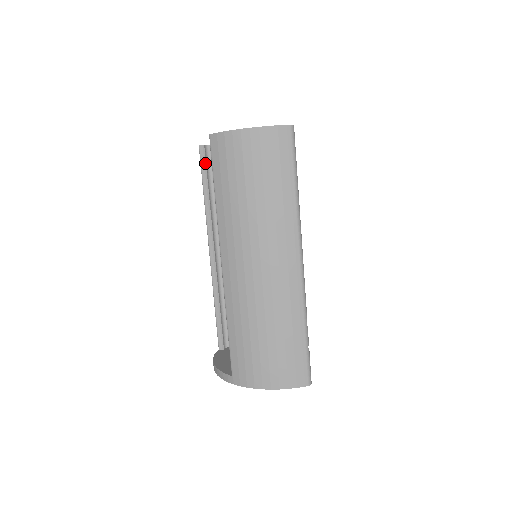
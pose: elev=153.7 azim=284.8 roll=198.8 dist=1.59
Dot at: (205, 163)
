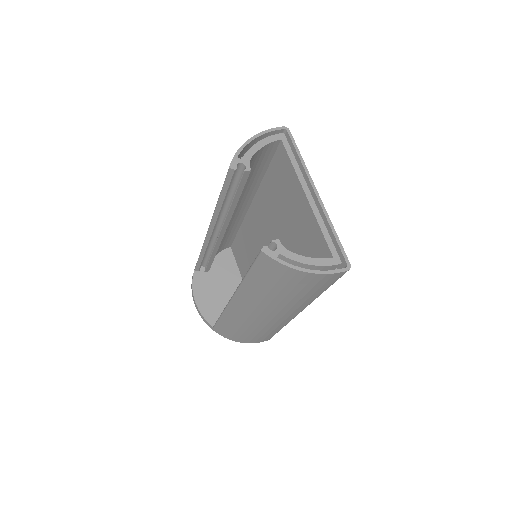
Dot at: (231, 182)
